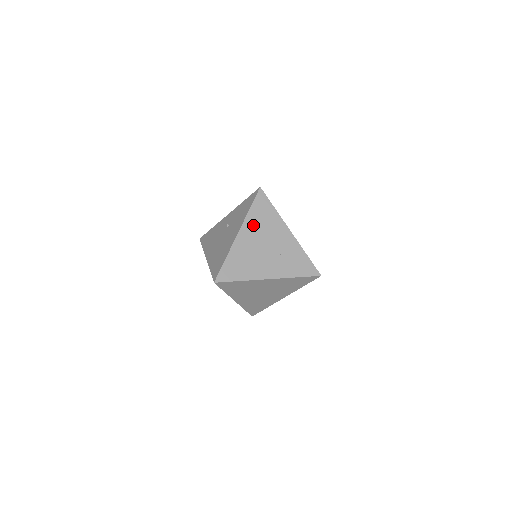
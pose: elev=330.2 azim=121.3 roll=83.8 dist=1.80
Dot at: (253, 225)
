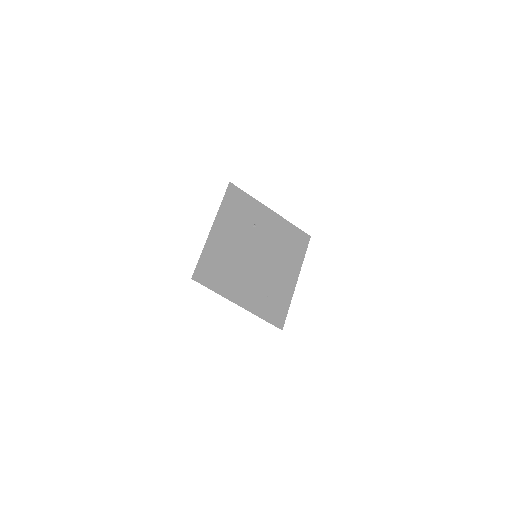
Dot at: (270, 261)
